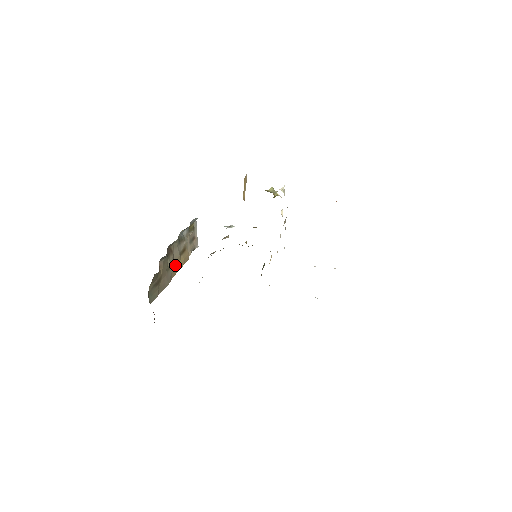
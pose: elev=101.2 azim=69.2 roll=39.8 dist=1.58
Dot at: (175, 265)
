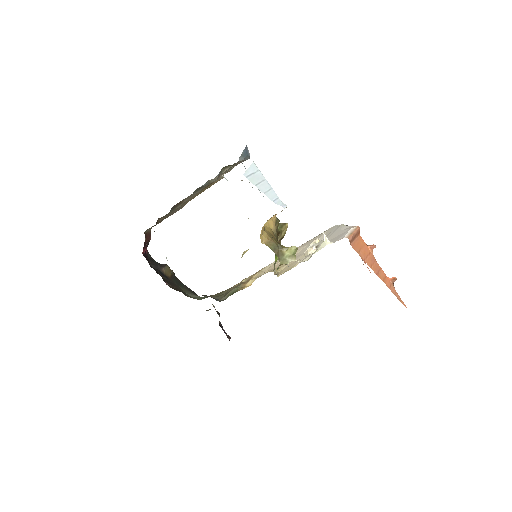
Dot at: (192, 197)
